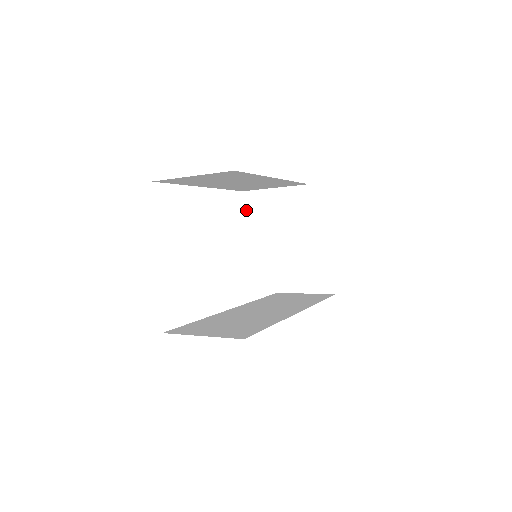
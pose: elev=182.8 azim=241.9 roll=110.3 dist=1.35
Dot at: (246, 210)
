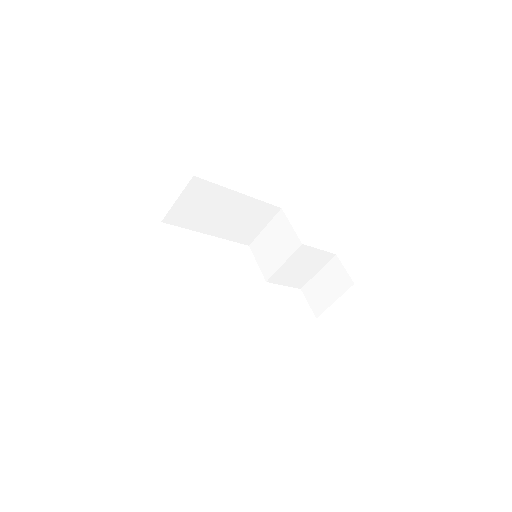
Dot at: (255, 255)
